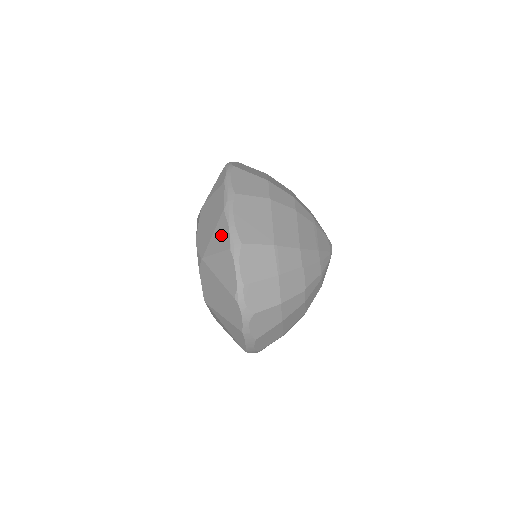
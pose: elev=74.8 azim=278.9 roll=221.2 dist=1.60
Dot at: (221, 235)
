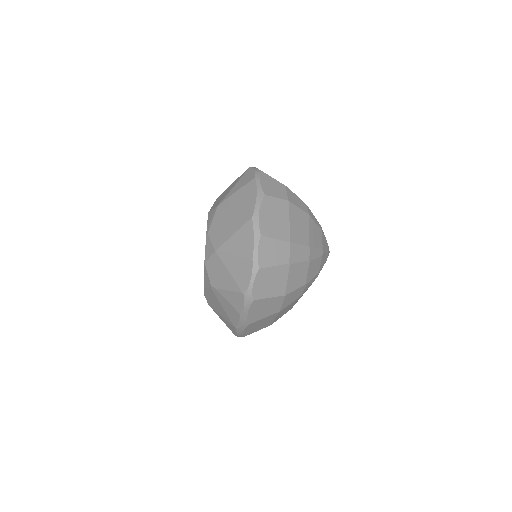
Dot at: (229, 326)
